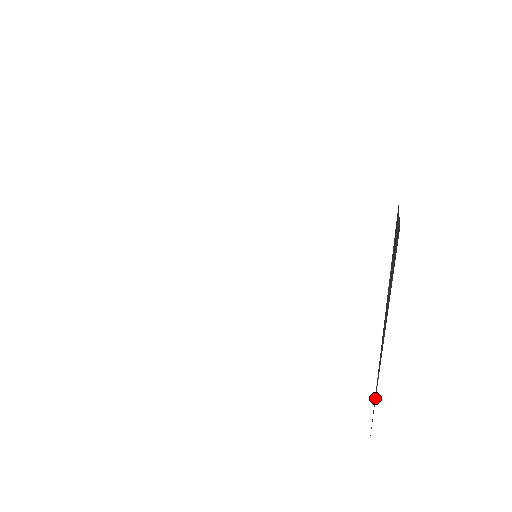
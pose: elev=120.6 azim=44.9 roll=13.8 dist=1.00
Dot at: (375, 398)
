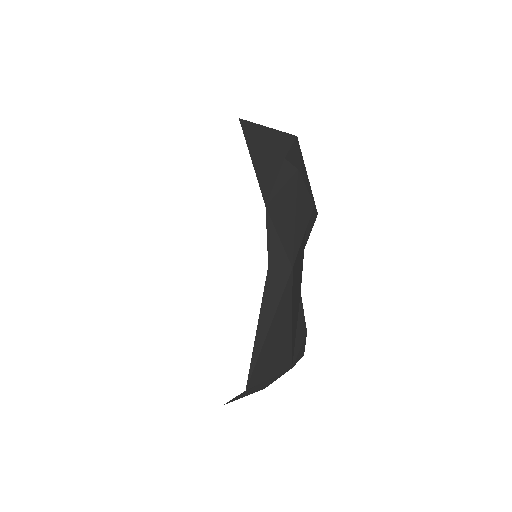
Dot at: (251, 373)
